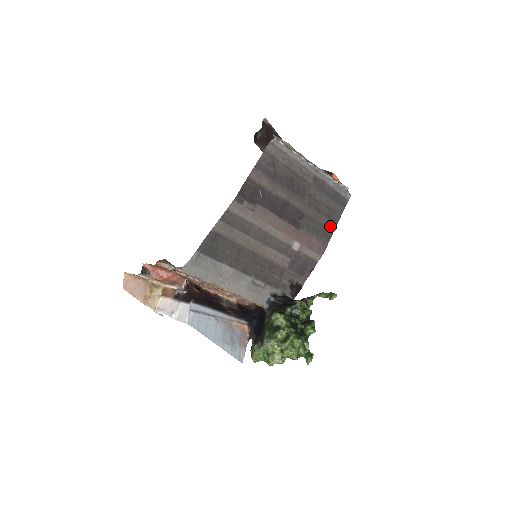
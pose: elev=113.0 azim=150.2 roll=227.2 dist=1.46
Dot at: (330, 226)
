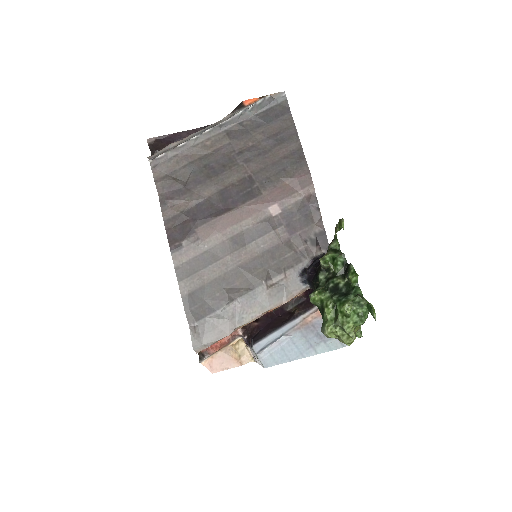
Dot at: (292, 148)
